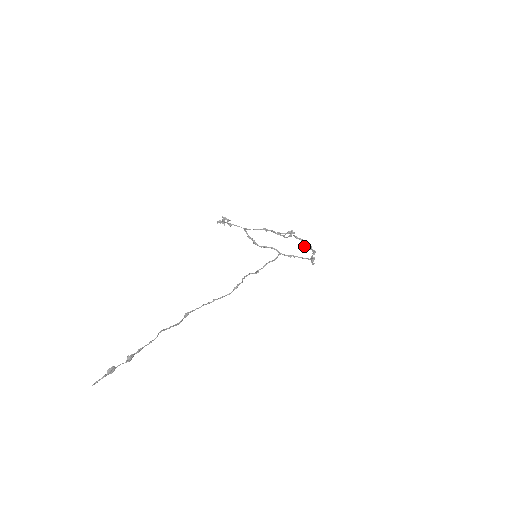
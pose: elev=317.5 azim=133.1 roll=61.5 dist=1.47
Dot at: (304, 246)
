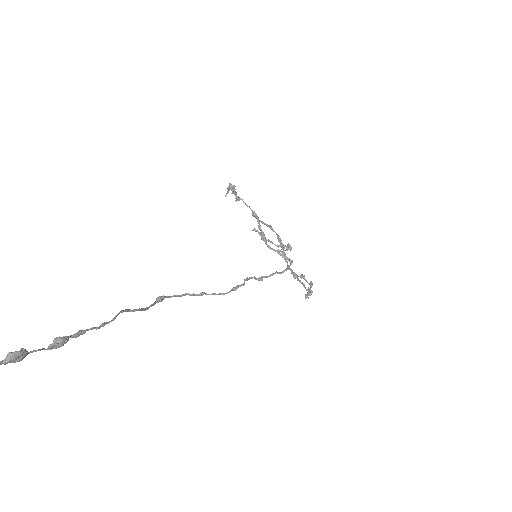
Dot at: occluded
